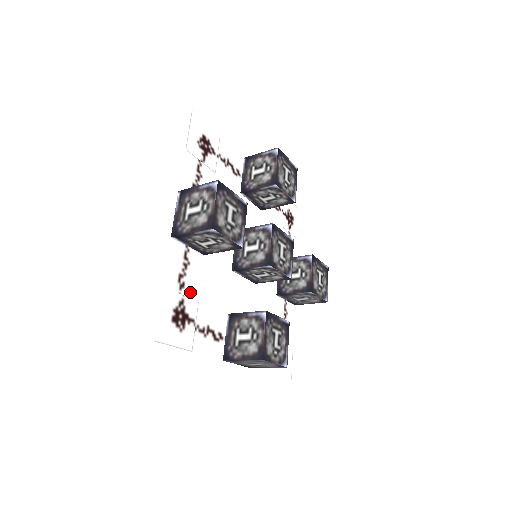
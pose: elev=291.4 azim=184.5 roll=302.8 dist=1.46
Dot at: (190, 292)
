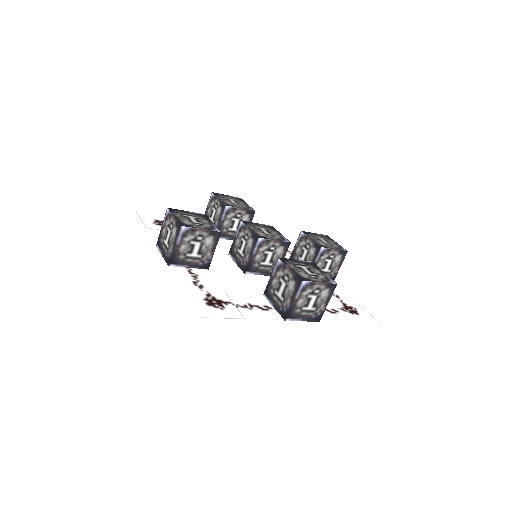
Dot at: (212, 289)
